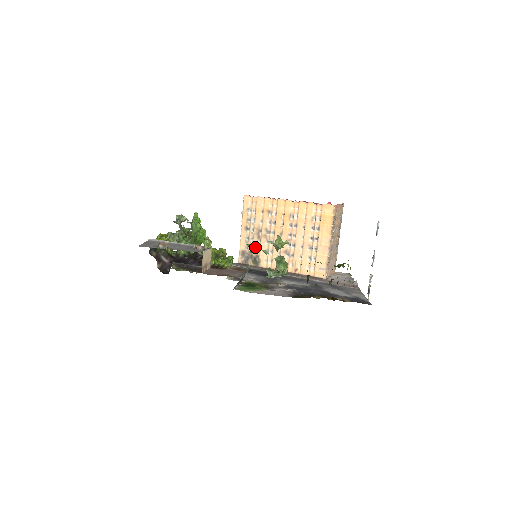
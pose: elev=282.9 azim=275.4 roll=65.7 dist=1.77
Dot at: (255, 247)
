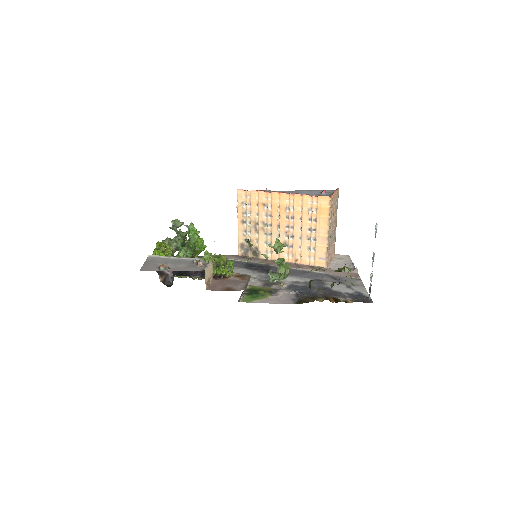
Dot at: (253, 240)
